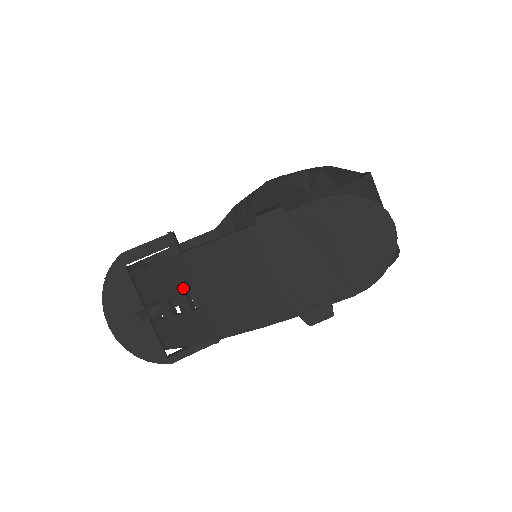
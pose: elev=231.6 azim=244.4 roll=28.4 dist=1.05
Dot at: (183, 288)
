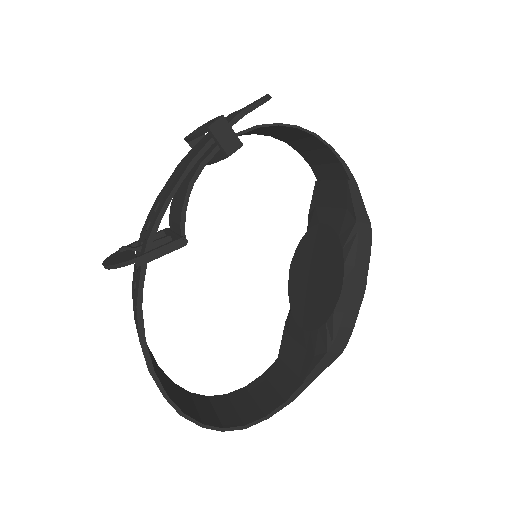
Dot at: (154, 210)
